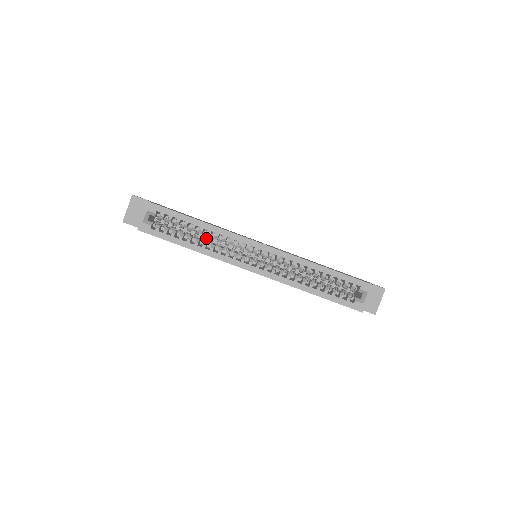
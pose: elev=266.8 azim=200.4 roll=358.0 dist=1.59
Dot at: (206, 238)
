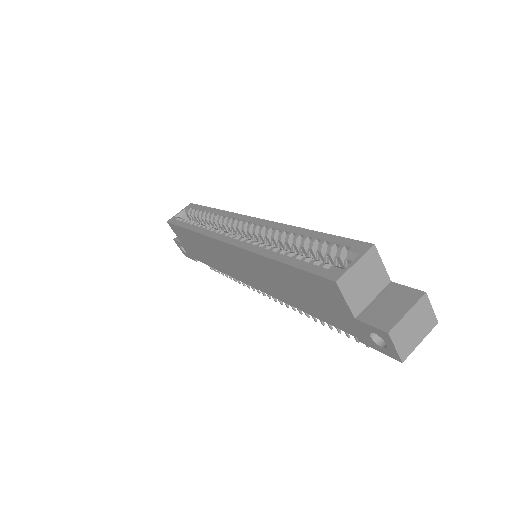
Dot at: occluded
